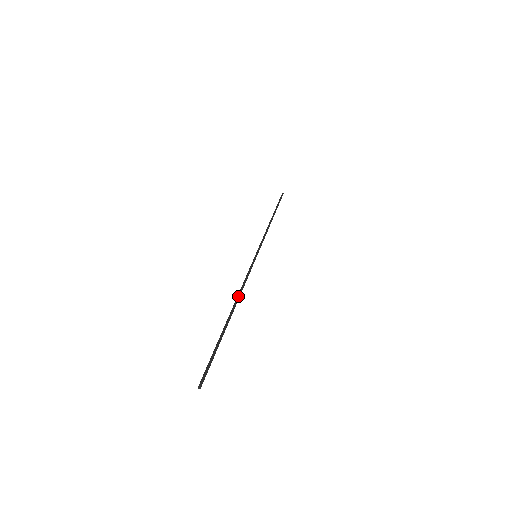
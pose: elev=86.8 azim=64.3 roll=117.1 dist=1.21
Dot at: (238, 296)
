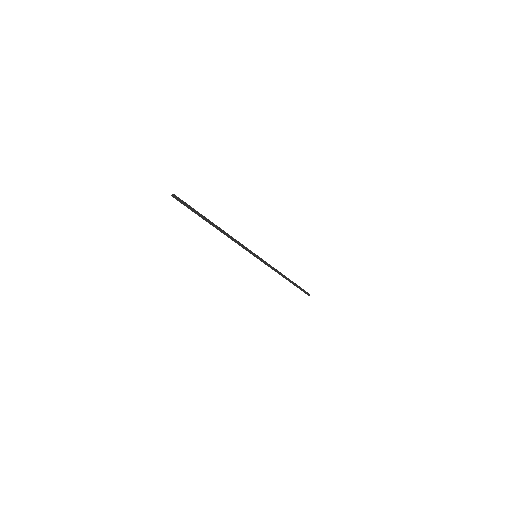
Dot at: occluded
